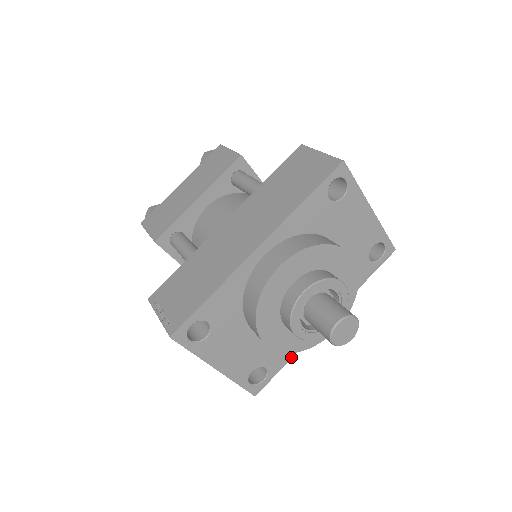
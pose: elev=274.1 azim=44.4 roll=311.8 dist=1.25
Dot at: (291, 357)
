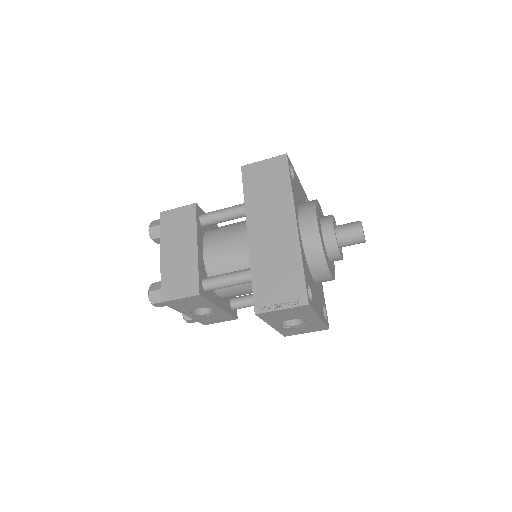
Dot at: (323, 292)
